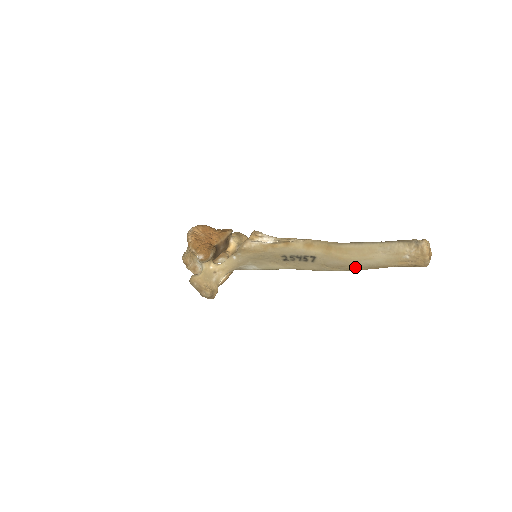
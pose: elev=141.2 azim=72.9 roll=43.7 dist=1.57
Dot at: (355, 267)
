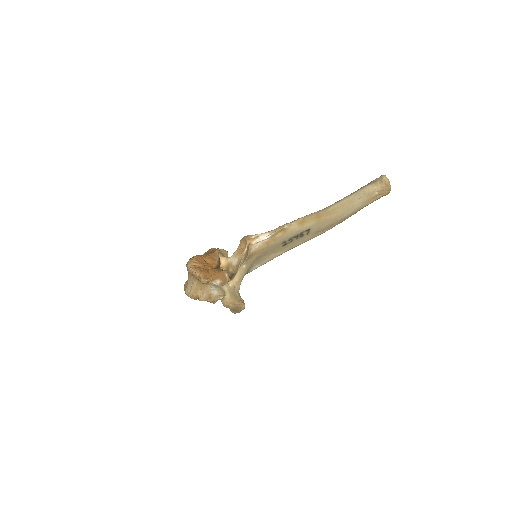
Dot at: (341, 221)
